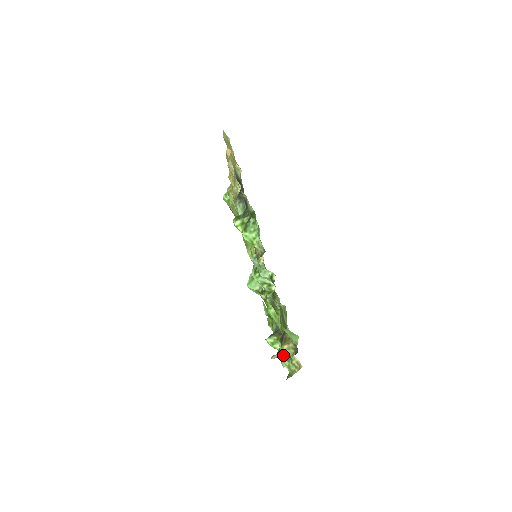
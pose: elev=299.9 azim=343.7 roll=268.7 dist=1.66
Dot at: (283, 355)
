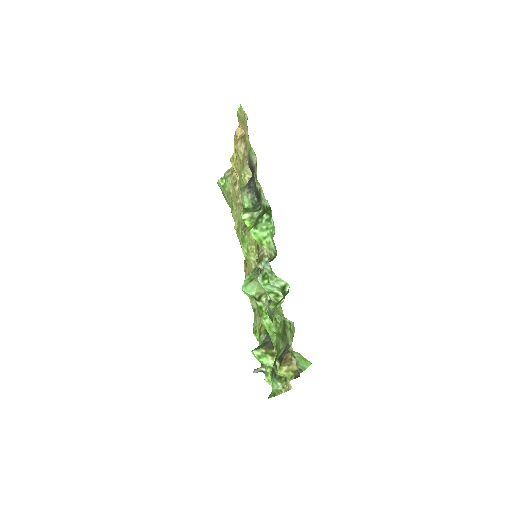
Dot at: (276, 375)
